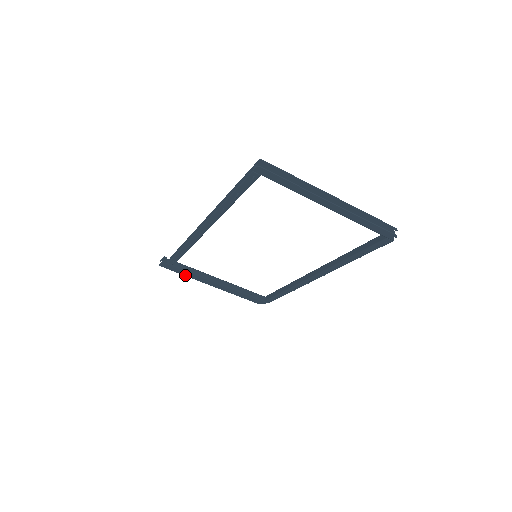
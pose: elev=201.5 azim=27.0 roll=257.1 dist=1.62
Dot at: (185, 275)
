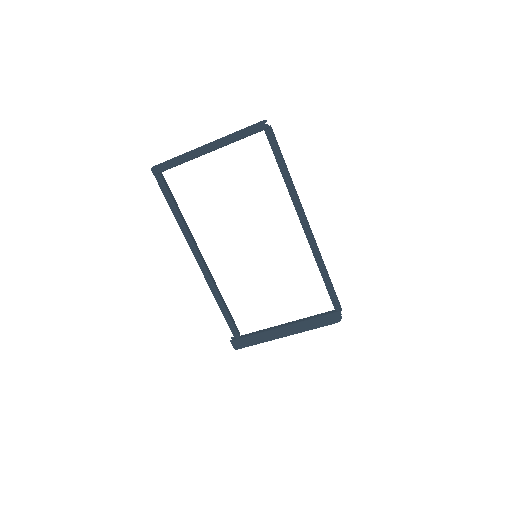
Dot at: (259, 343)
